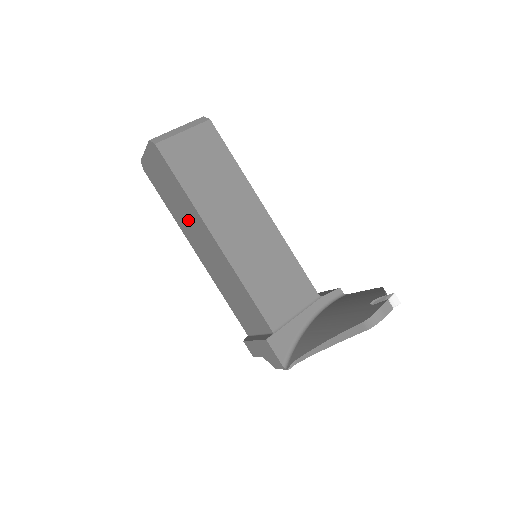
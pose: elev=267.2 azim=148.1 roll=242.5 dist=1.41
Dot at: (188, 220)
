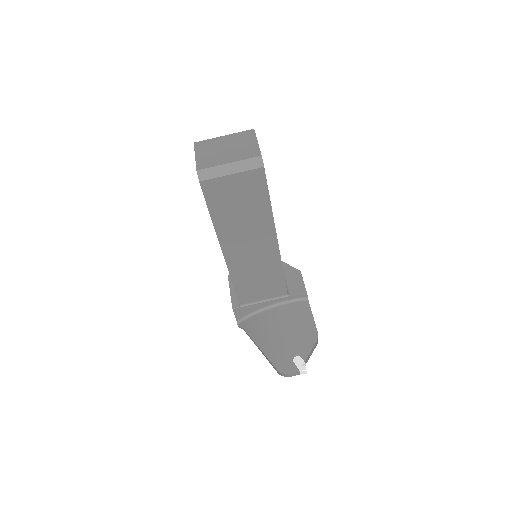
Dot at: occluded
